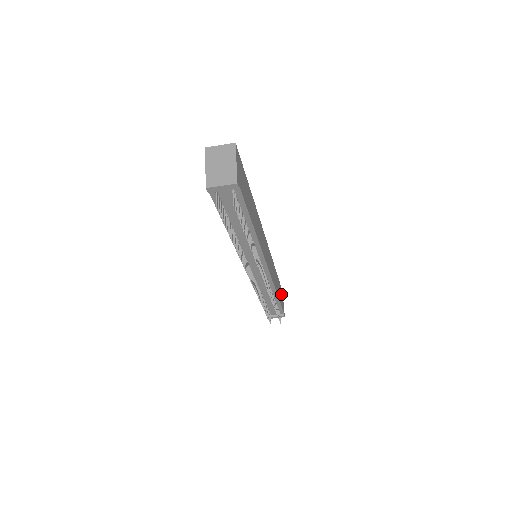
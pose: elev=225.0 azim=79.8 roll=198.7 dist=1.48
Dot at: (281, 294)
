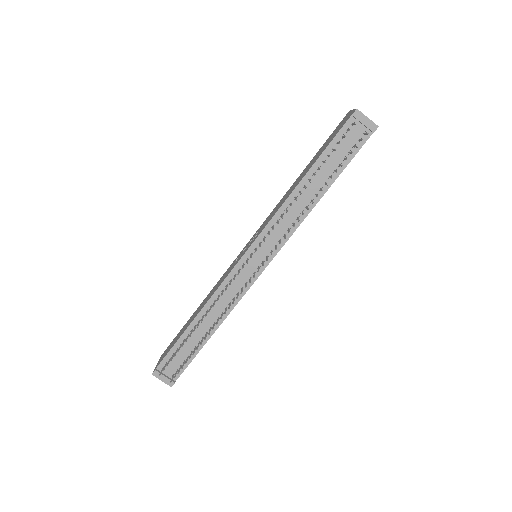
Dot at: occluded
